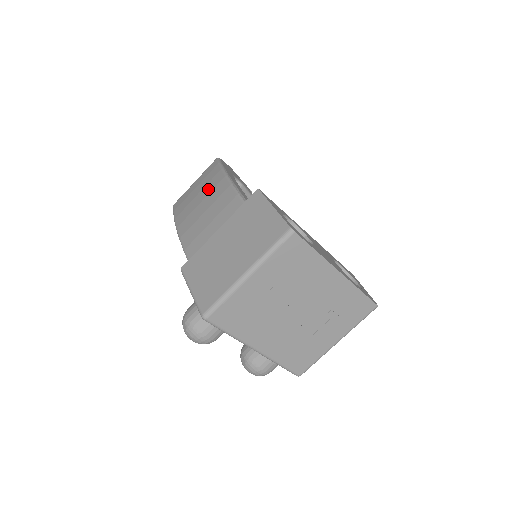
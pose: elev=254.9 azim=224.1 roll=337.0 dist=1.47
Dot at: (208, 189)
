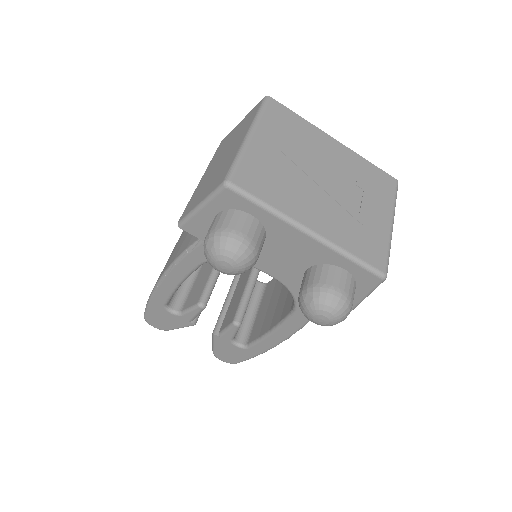
Dot at: occluded
